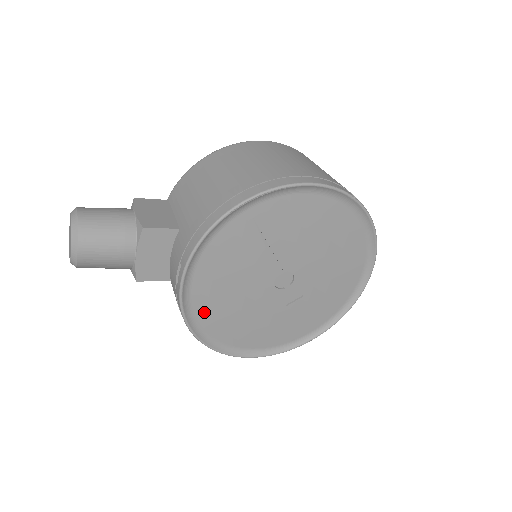
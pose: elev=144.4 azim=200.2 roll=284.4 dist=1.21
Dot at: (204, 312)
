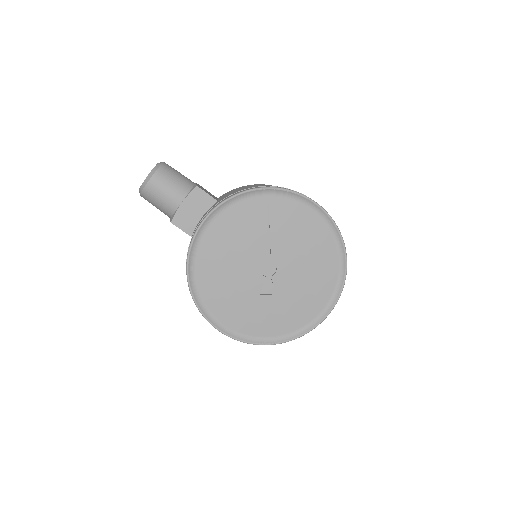
Dot at: (203, 259)
